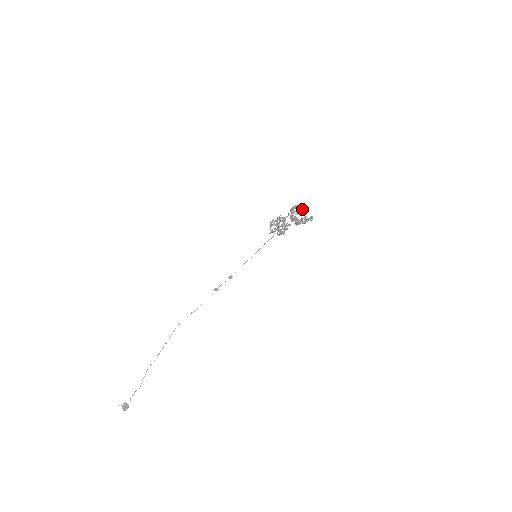
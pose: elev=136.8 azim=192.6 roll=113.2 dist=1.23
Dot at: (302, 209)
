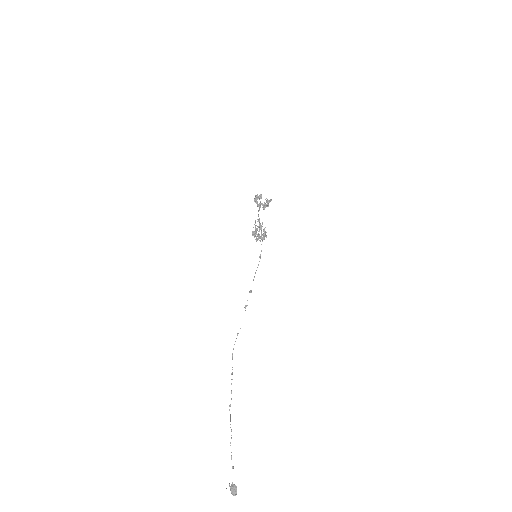
Dot at: (261, 198)
